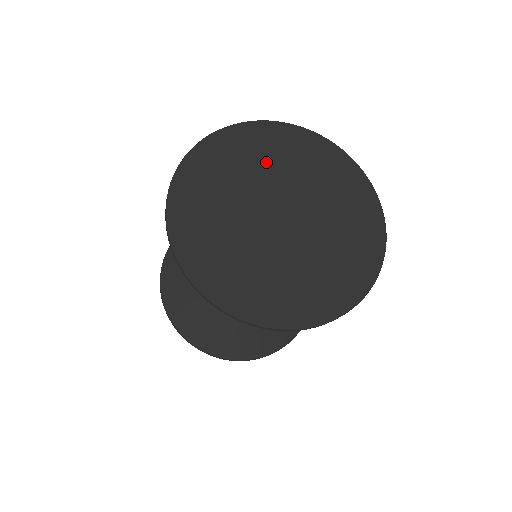
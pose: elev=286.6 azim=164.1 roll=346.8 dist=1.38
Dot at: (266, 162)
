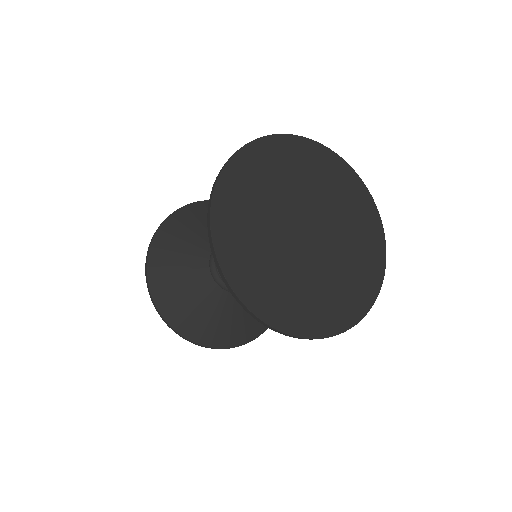
Dot at: (306, 178)
